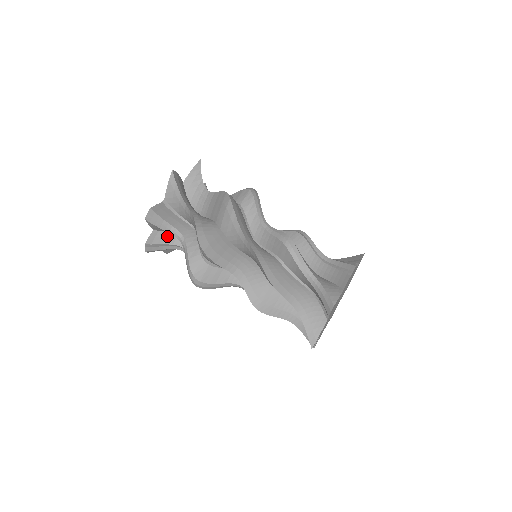
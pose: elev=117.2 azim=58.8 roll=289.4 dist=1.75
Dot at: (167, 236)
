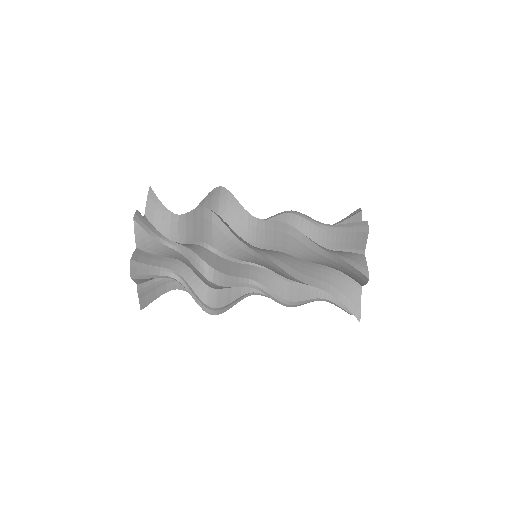
Dot at: (151, 258)
